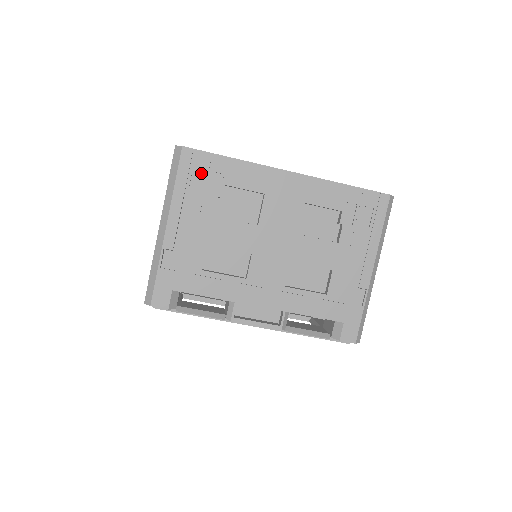
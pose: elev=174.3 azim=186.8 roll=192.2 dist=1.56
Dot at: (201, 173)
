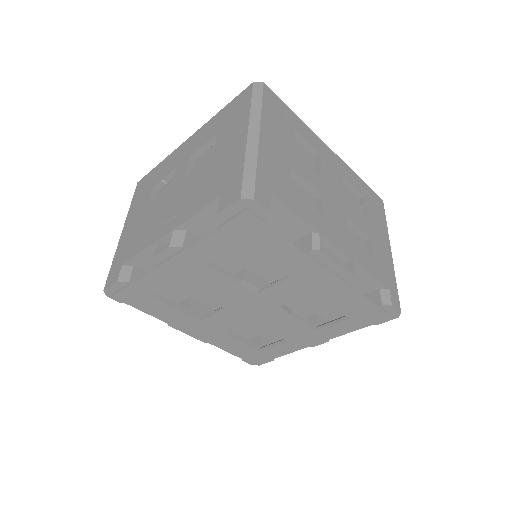
Dot at: (278, 111)
